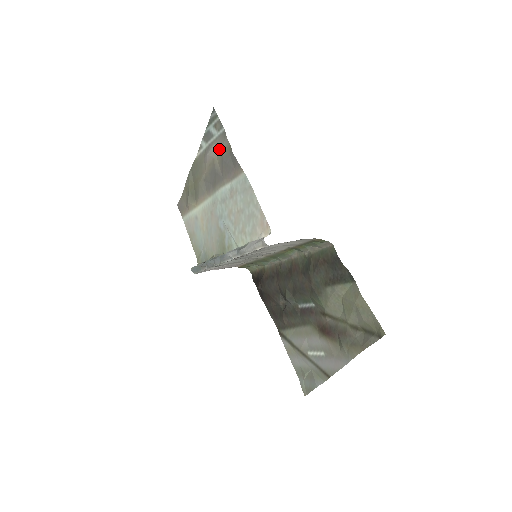
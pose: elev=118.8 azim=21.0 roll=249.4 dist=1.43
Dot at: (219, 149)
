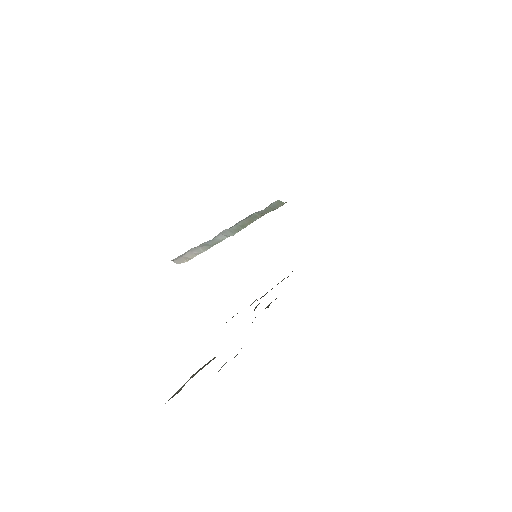
Dot at: occluded
